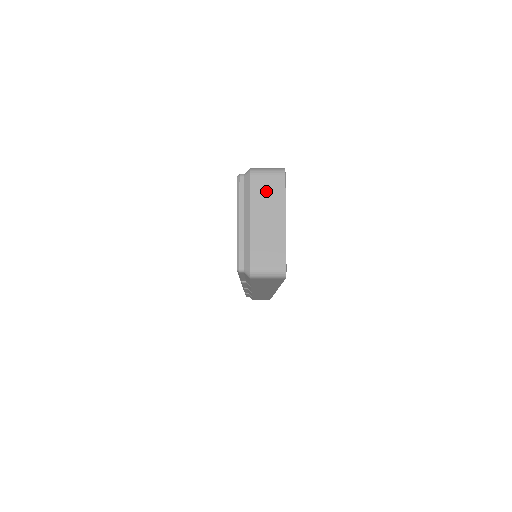
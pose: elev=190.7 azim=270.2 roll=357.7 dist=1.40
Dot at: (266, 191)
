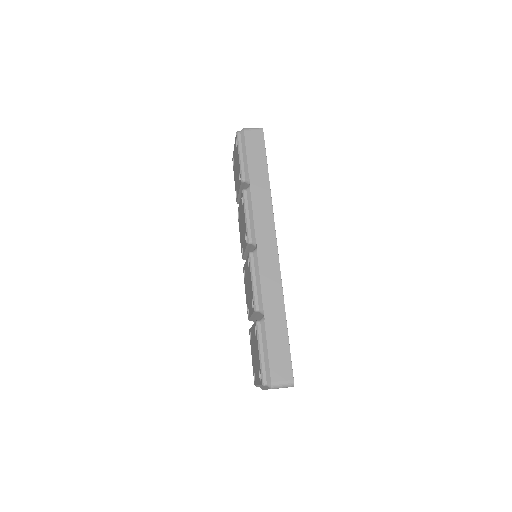
Dot at: occluded
